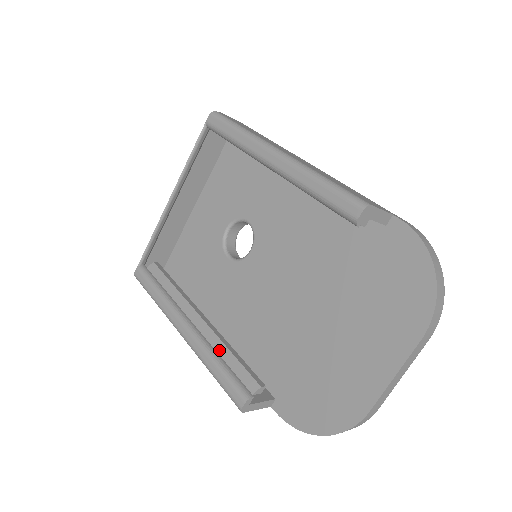
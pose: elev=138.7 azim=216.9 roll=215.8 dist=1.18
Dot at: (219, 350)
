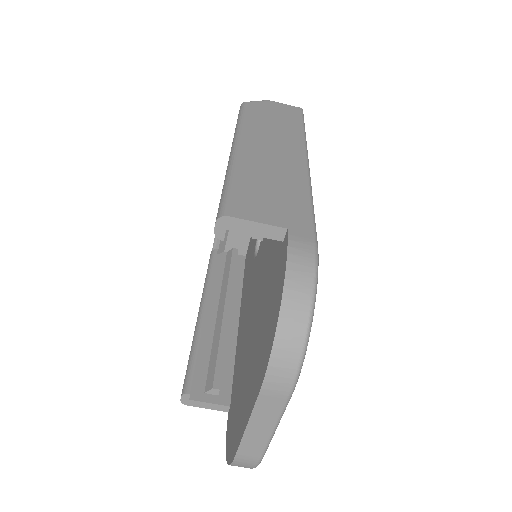
Dot at: (214, 342)
